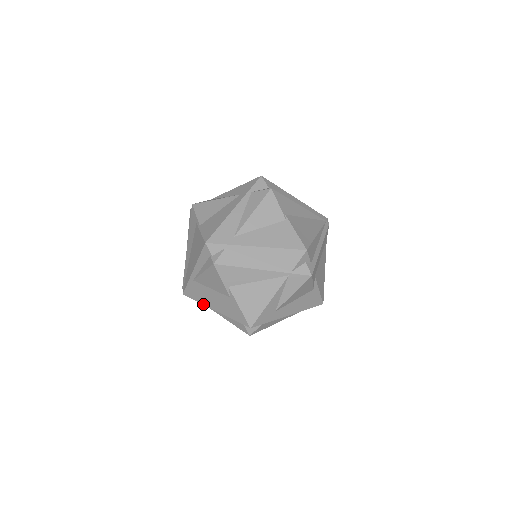
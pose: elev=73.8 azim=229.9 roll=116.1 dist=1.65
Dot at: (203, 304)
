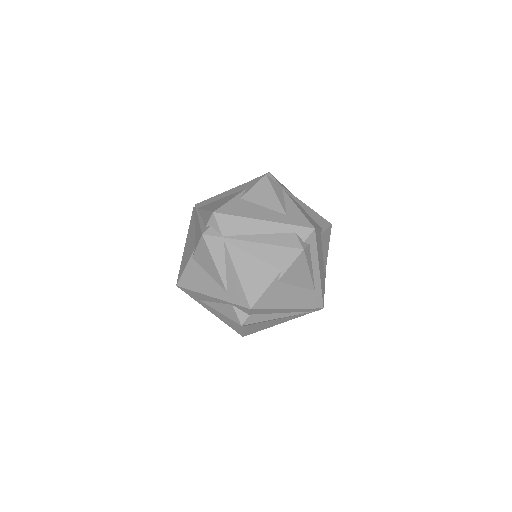
Dot at: occluded
